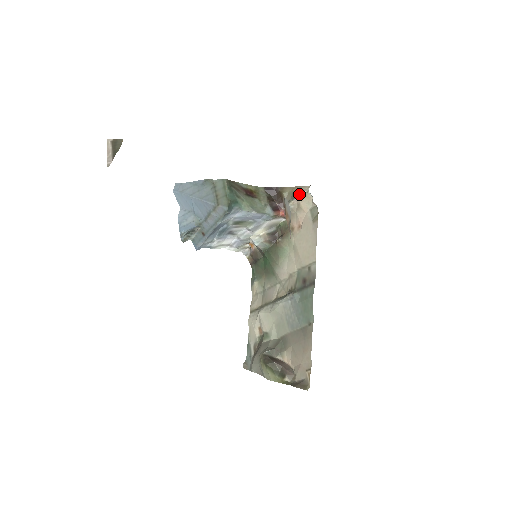
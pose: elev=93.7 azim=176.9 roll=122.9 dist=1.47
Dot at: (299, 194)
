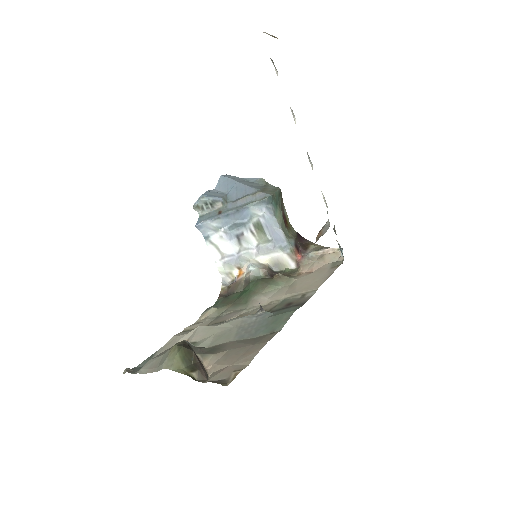
Dot at: occluded
